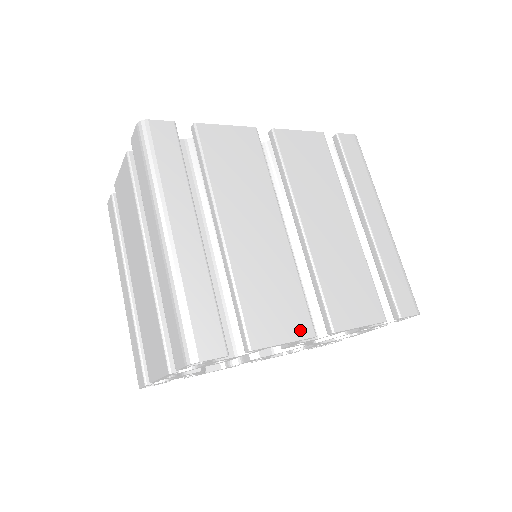
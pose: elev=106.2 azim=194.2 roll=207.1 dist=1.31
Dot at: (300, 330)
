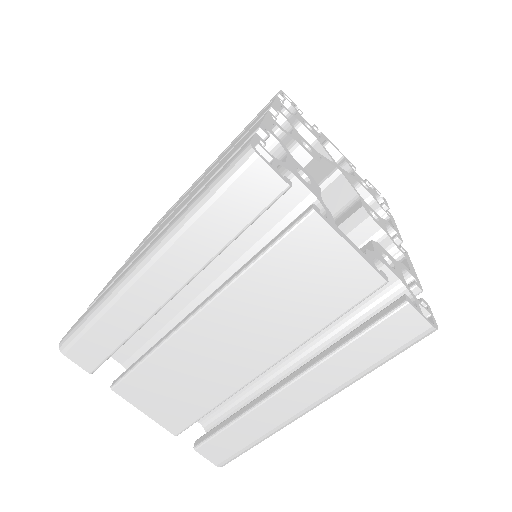
Dot at: occluded
